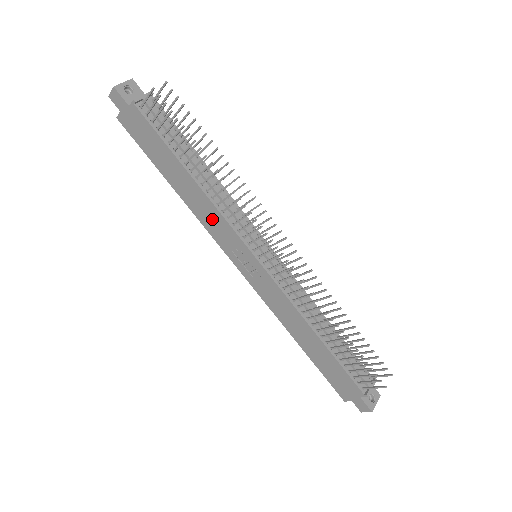
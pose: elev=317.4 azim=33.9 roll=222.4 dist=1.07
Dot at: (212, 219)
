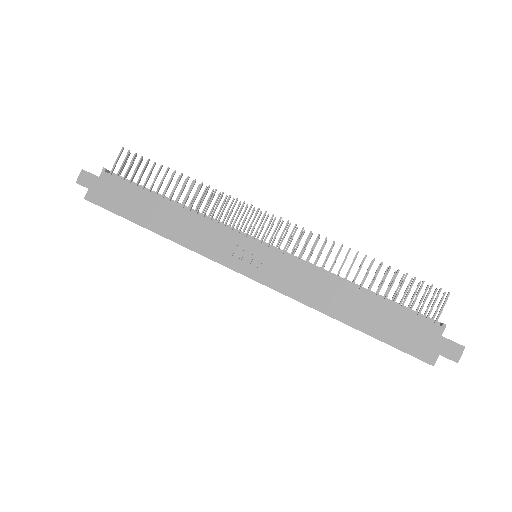
Dot at: (202, 234)
